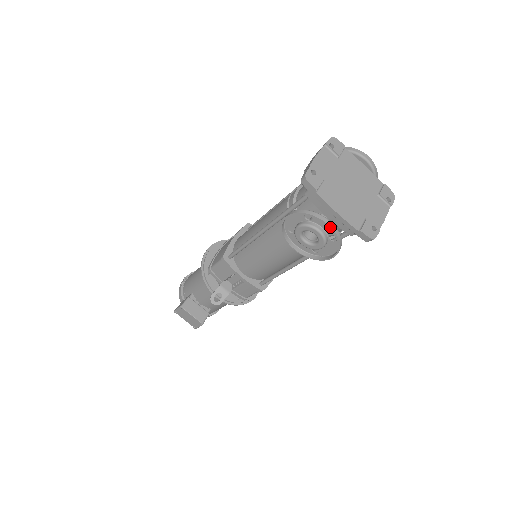
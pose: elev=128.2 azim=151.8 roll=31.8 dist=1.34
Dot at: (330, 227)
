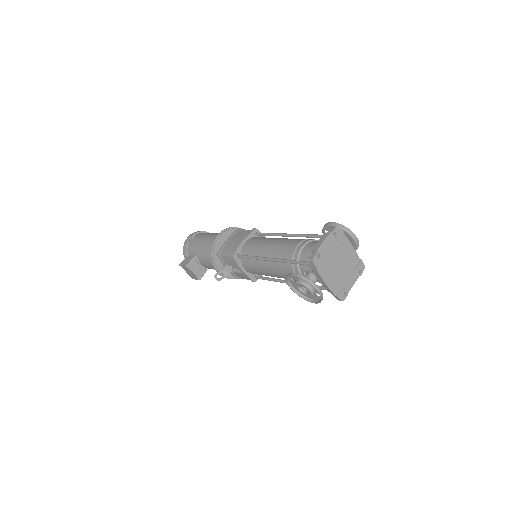
Dot at: (319, 293)
